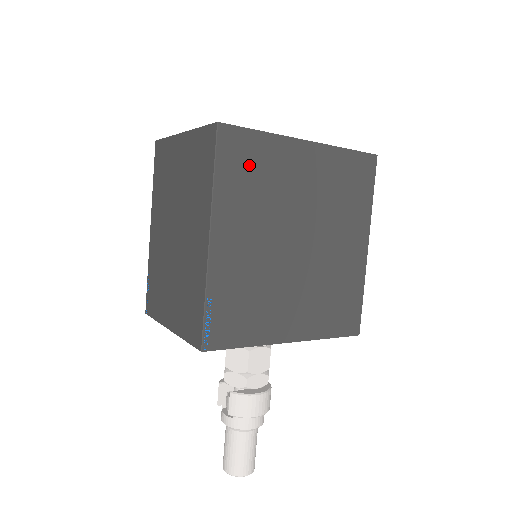
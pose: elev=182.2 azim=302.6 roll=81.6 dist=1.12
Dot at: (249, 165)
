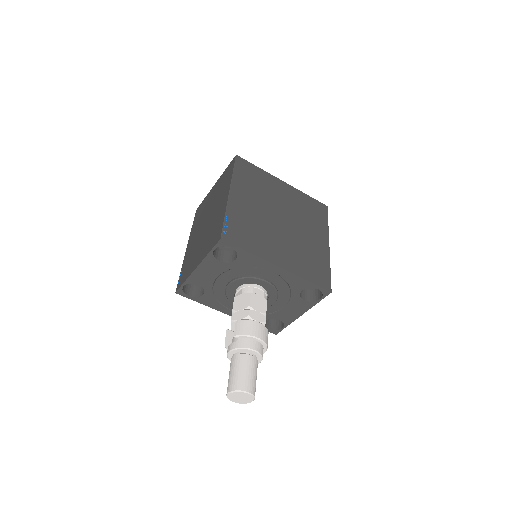
Dot at: (252, 176)
